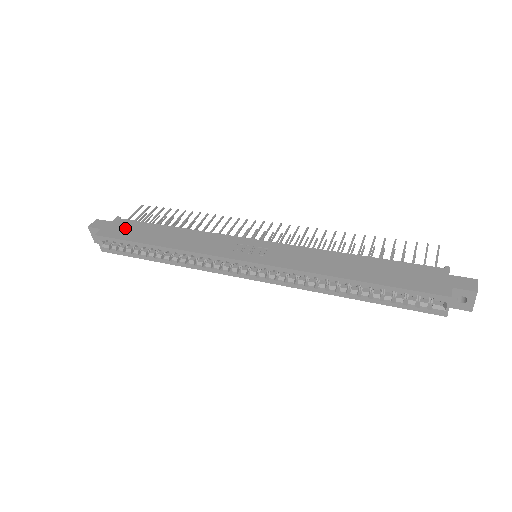
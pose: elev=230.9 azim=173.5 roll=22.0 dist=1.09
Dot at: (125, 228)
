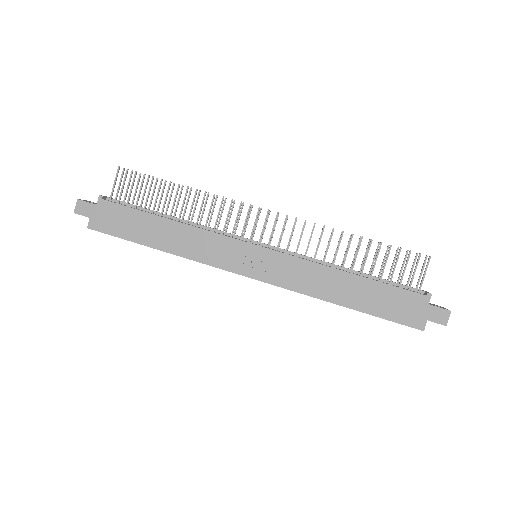
Dot at: (115, 218)
